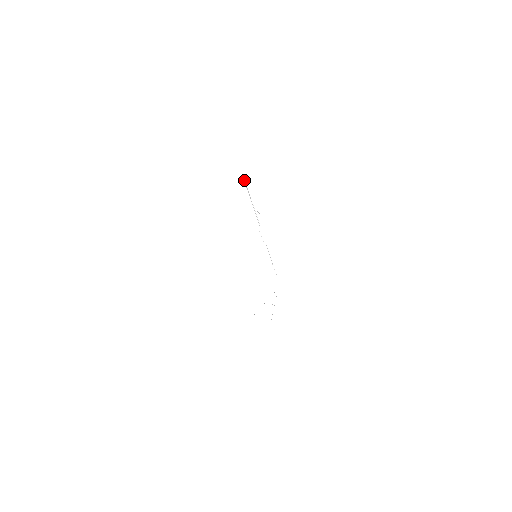
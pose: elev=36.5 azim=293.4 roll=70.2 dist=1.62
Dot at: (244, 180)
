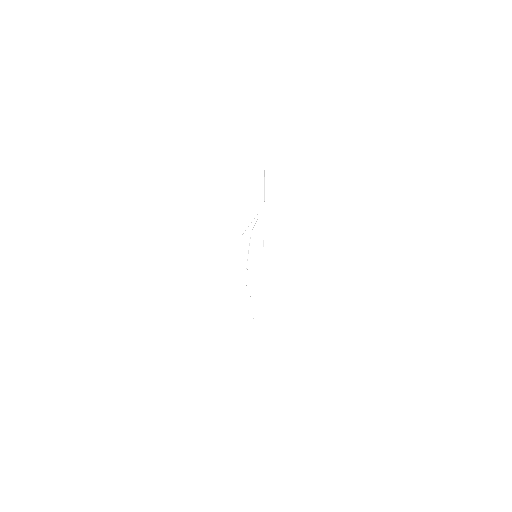
Dot at: (243, 233)
